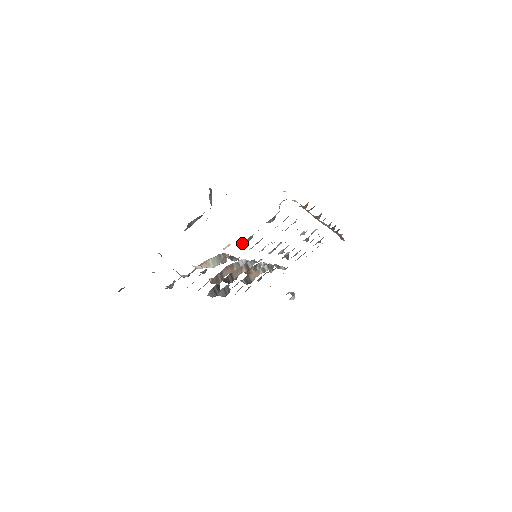
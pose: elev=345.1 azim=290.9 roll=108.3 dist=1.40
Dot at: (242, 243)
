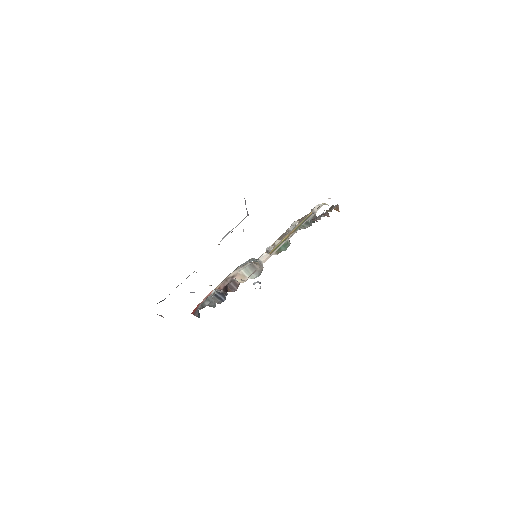
Dot at: (277, 250)
